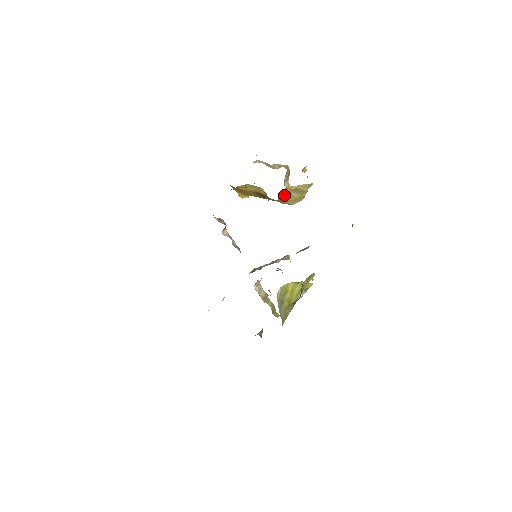
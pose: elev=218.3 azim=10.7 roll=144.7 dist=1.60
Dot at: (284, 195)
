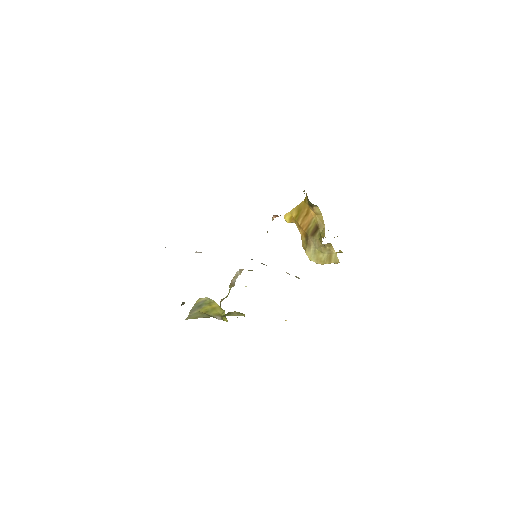
Dot at: (324, 247)
